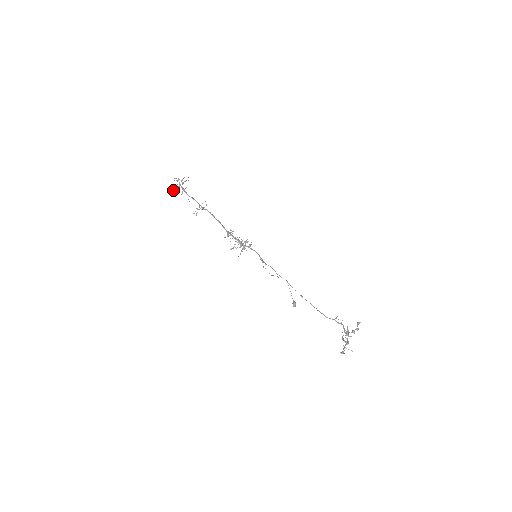
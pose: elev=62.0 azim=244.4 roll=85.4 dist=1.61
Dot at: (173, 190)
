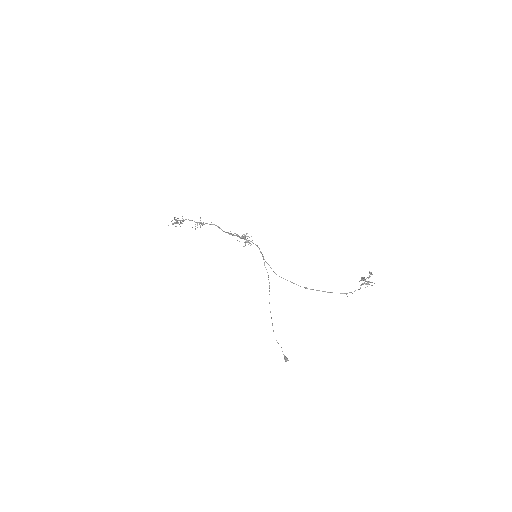
Dot at: occluded
